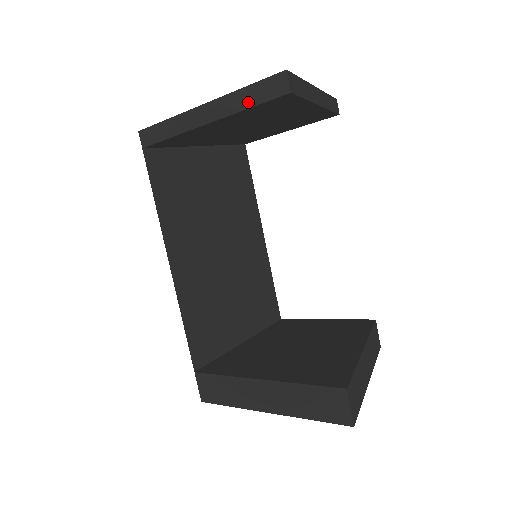
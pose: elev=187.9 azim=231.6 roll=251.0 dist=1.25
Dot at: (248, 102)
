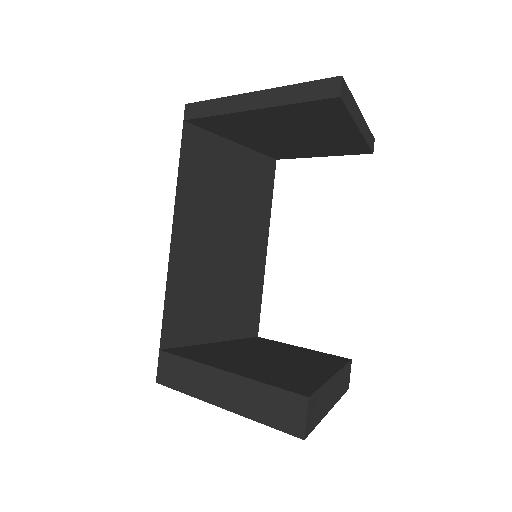
Dot at: (297, 97)
